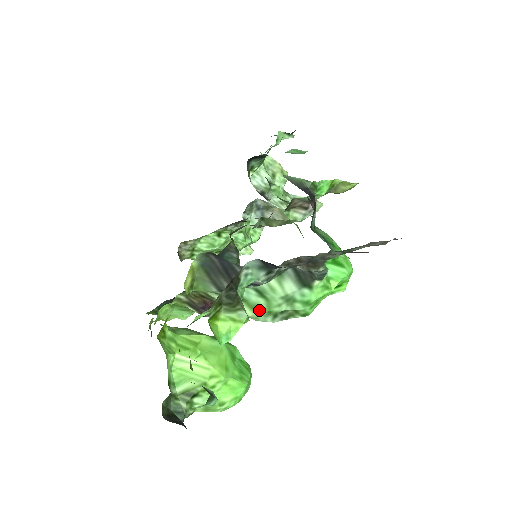
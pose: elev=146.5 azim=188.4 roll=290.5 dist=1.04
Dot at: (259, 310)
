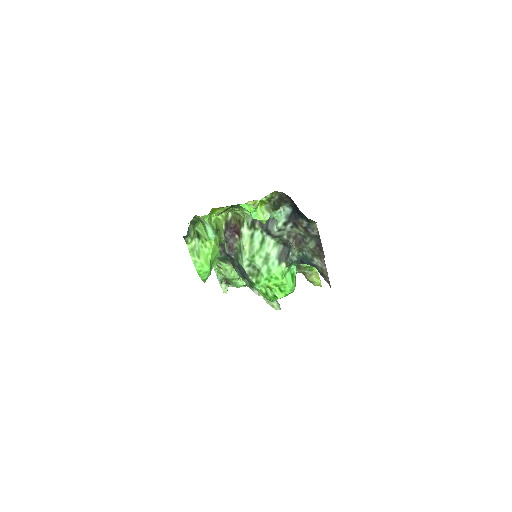
Dot at: (251, 250)
